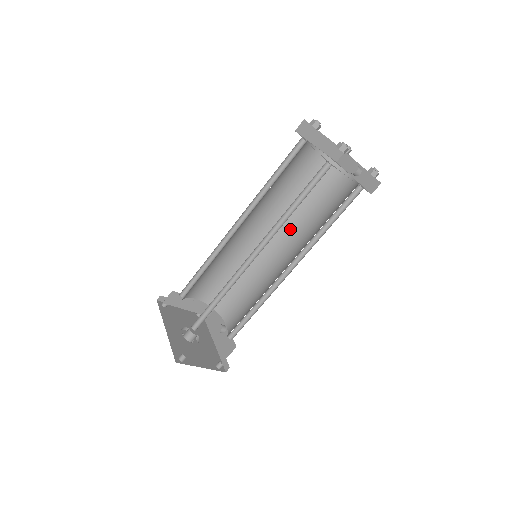
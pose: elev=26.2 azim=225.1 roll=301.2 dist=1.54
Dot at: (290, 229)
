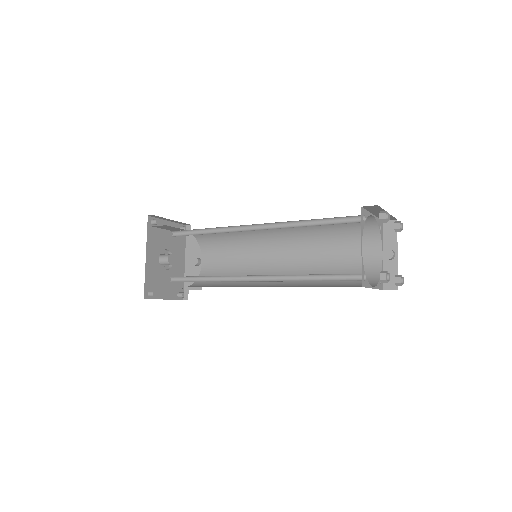
Dot at: (301, 242)
